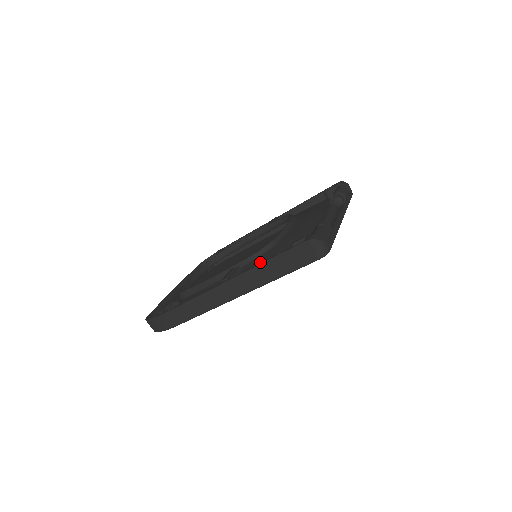
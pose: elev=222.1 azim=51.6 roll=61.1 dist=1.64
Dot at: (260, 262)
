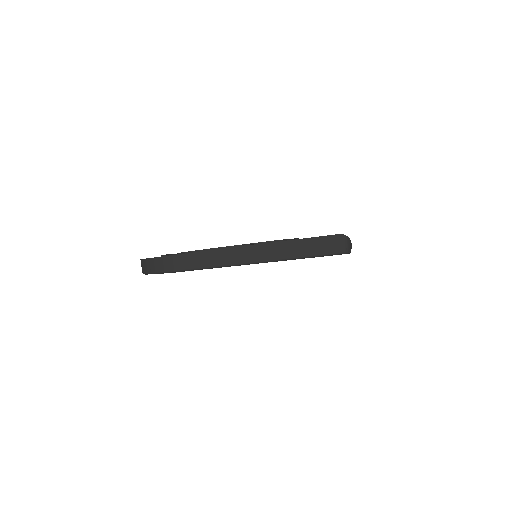
Dot at: occluded
